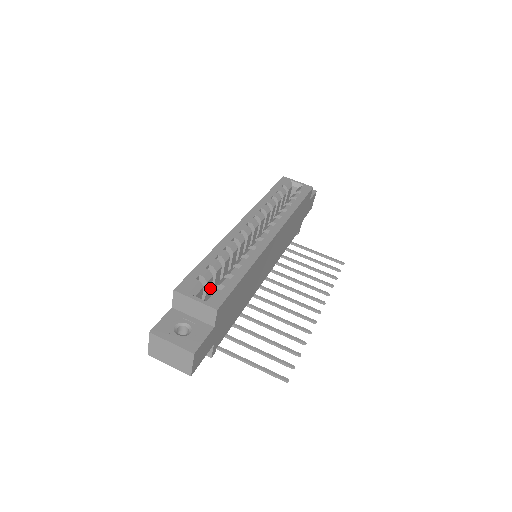
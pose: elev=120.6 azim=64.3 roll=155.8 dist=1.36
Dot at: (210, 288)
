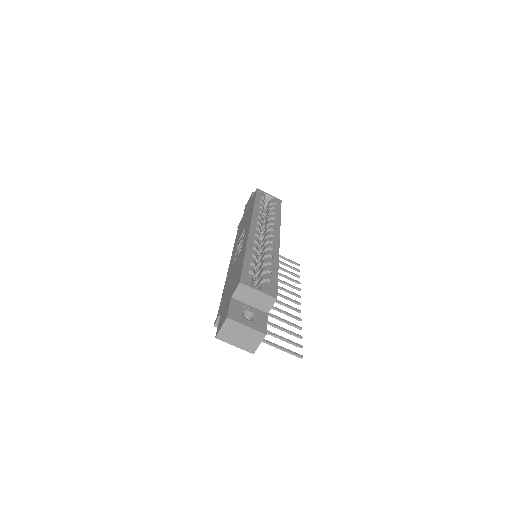
Dot at: occluded
